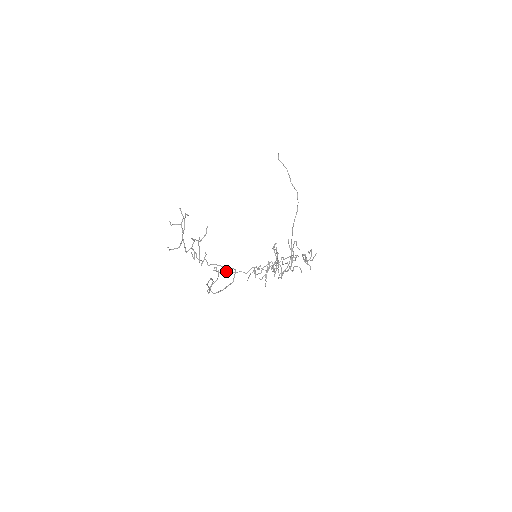
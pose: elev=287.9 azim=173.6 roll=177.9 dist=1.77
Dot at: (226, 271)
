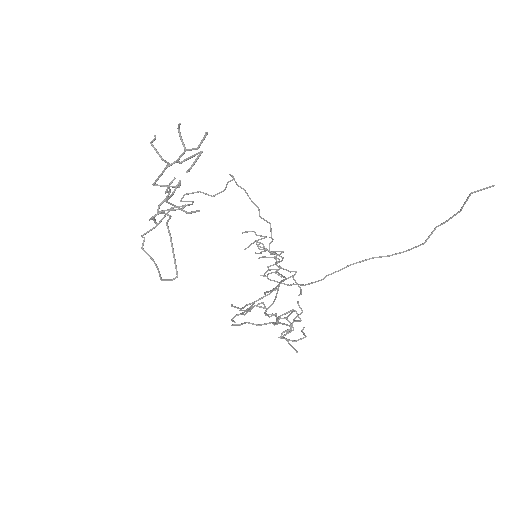
Dot at: (244, 189)
